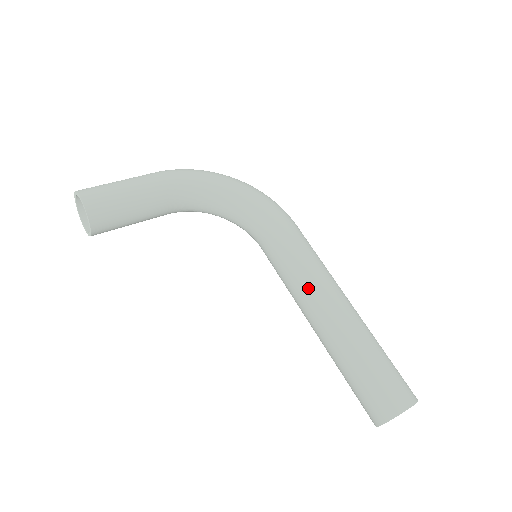
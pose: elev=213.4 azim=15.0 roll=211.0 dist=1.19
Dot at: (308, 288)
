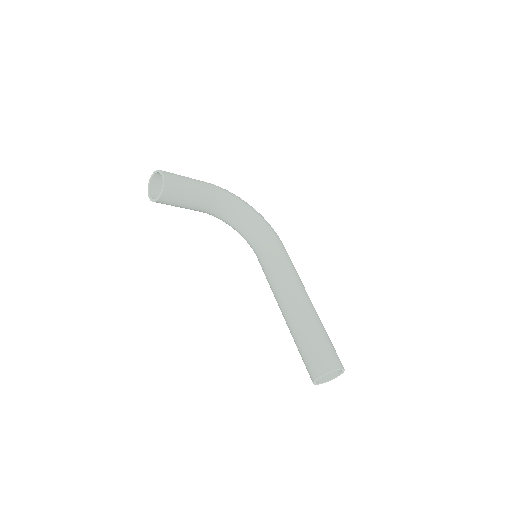
Dot at: (288, 283)
